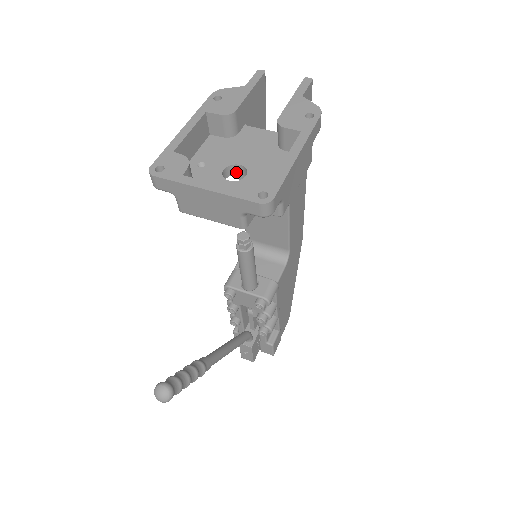
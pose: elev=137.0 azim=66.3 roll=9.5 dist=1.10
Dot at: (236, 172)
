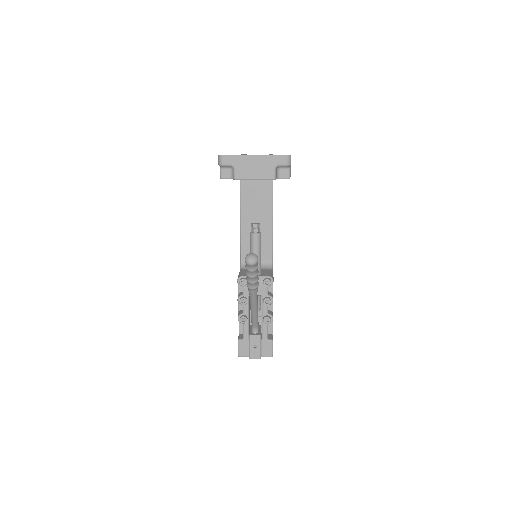
Dot at: occluded
